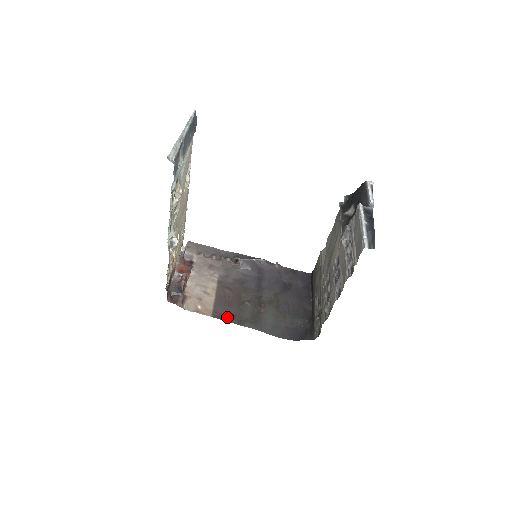
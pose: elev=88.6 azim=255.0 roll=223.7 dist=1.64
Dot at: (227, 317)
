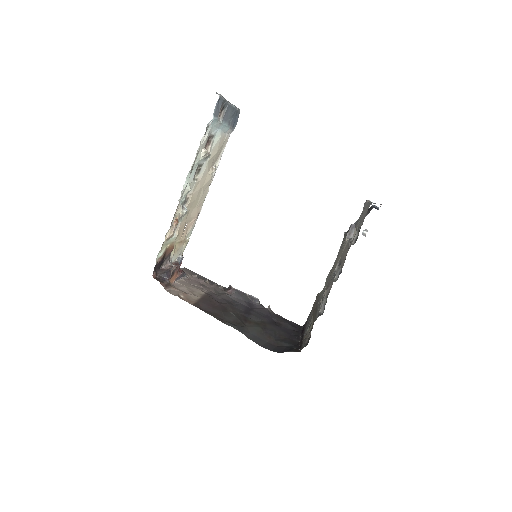
Dot at: (208, 312)
